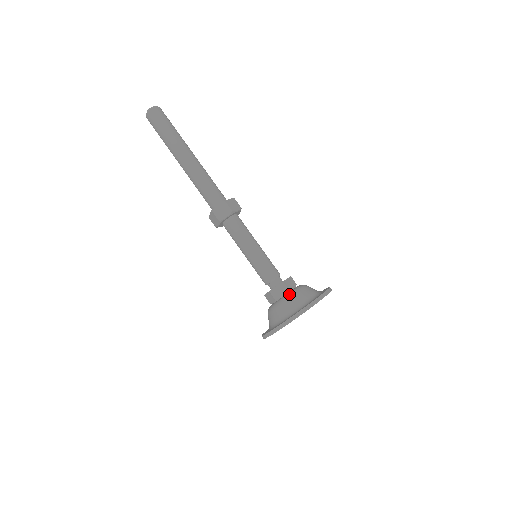
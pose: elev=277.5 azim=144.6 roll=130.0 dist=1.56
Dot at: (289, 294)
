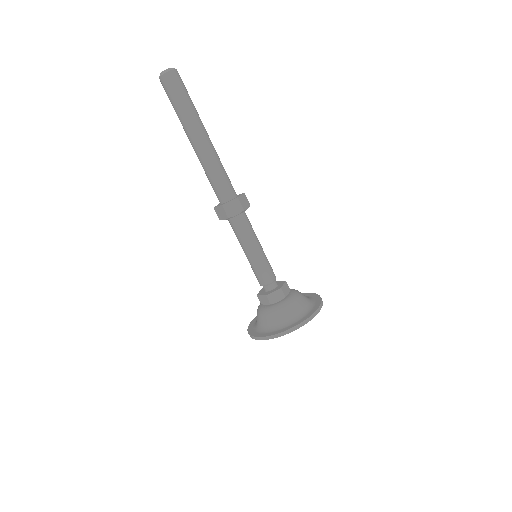
Dot at: (266, 310)
